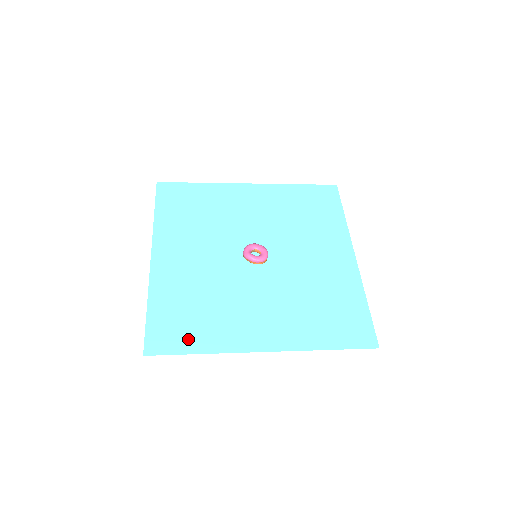
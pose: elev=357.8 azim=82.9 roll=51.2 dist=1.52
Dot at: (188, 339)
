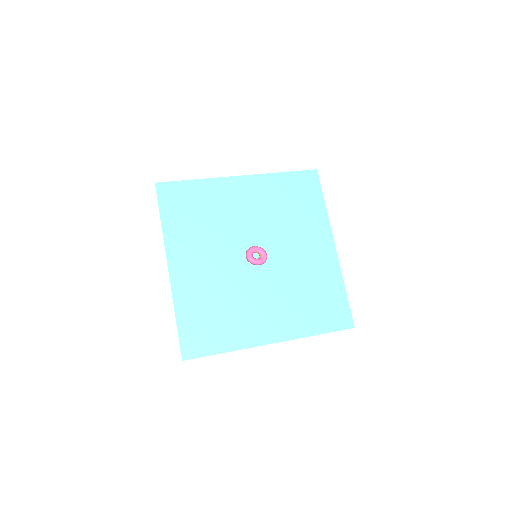
Dot at: (214, 342)
